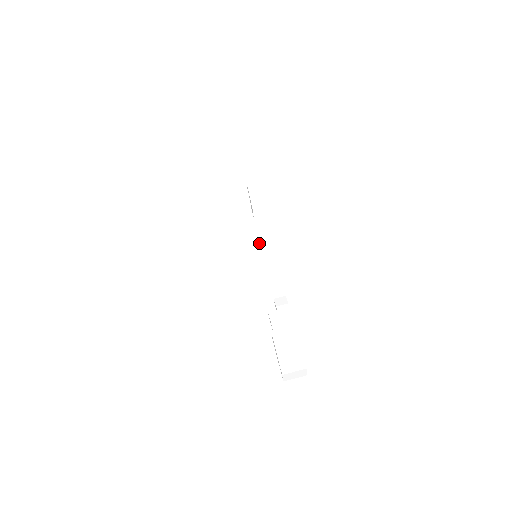
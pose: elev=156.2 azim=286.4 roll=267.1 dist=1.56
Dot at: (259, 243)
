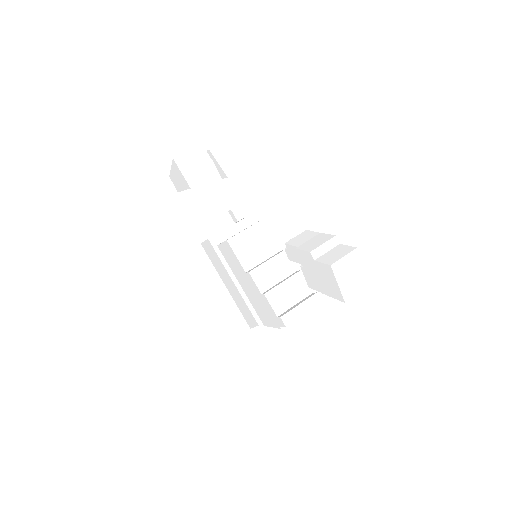
Dot at: occluded
